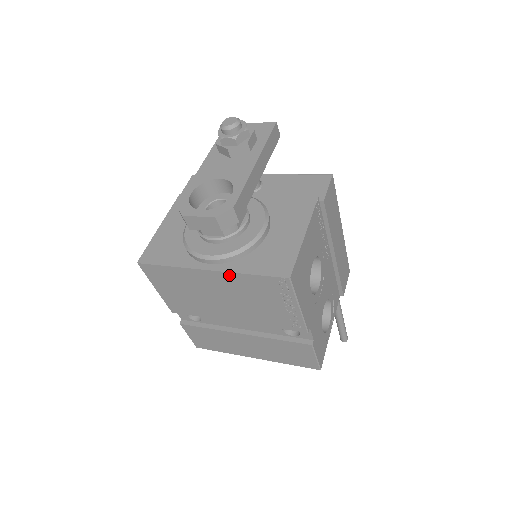
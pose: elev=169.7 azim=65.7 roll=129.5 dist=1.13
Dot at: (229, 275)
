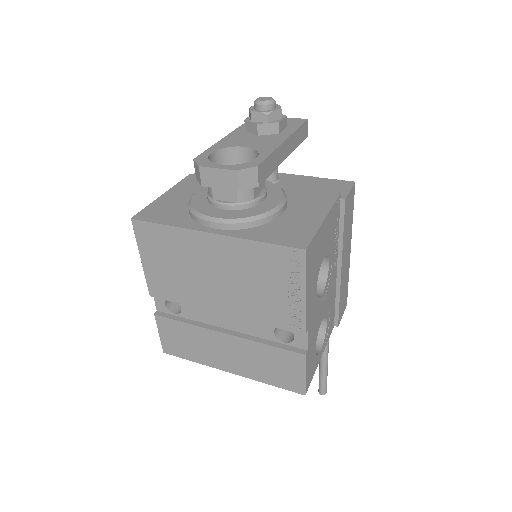
Dot at: (235, 242)
